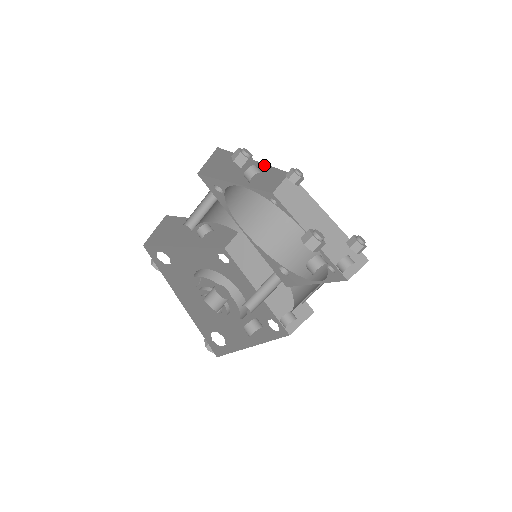
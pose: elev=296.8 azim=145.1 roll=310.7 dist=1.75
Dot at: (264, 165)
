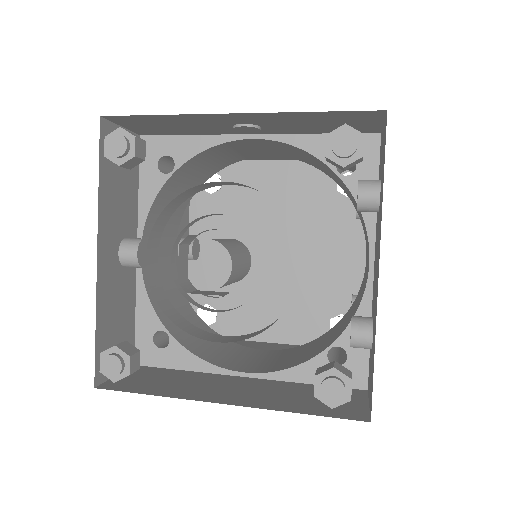
Dot at: occluded
